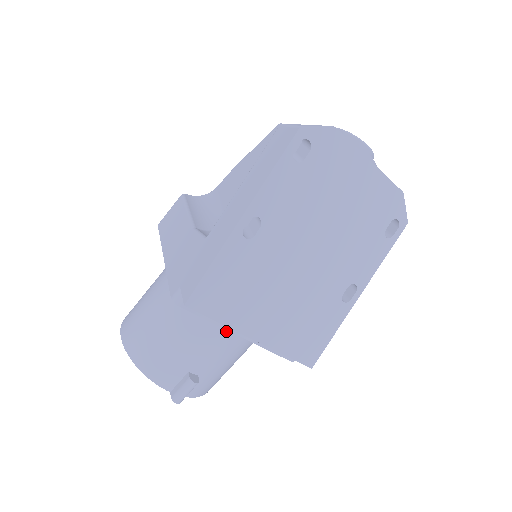
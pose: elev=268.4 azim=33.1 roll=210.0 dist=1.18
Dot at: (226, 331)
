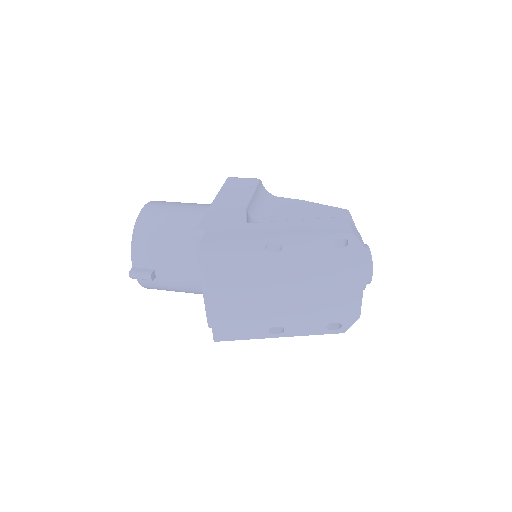
Dot at: (198, 274)
